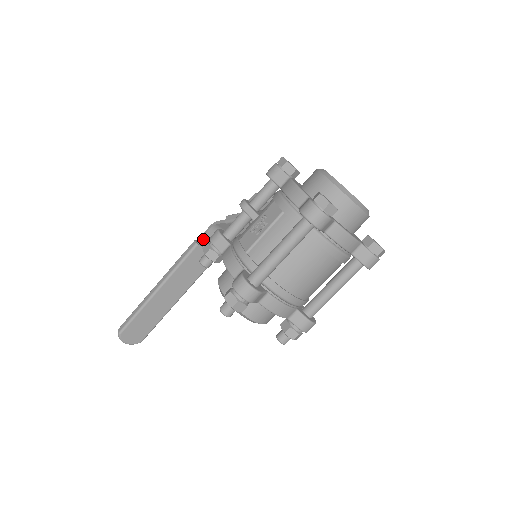
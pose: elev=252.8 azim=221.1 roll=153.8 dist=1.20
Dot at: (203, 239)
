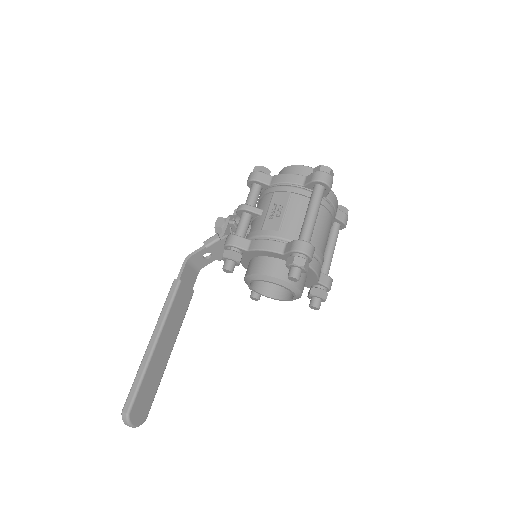
Dot at: (182, 275)
